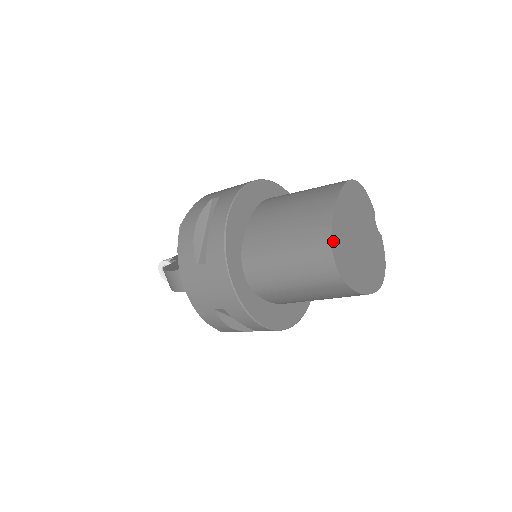
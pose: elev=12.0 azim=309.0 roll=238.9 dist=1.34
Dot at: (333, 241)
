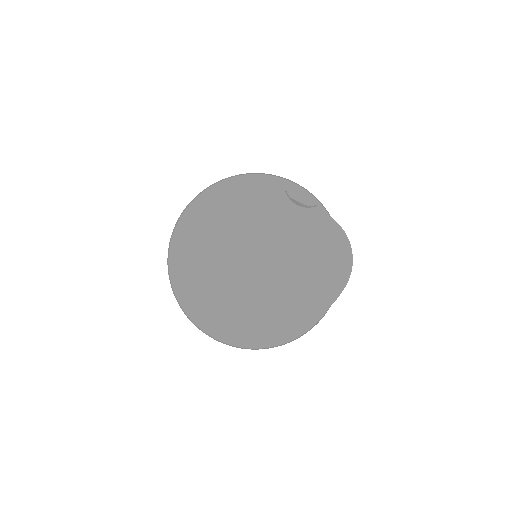
Dot at: (219, 319)
